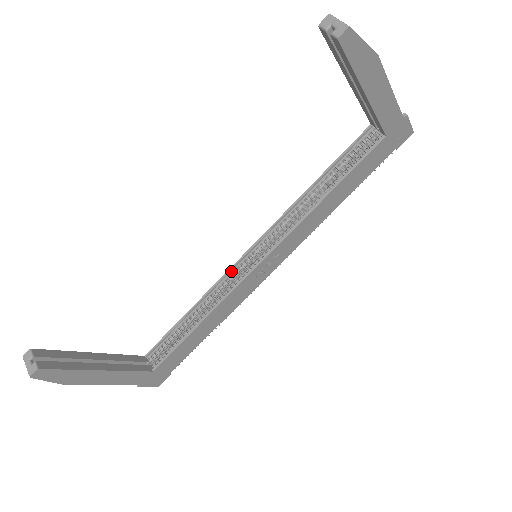
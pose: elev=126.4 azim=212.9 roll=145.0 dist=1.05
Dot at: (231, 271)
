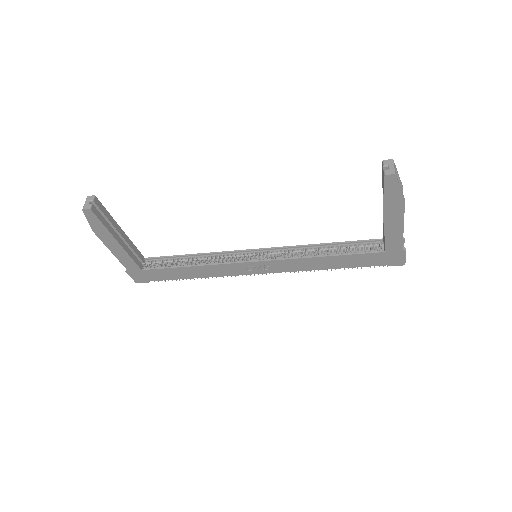
Dot at: (235, 252)
